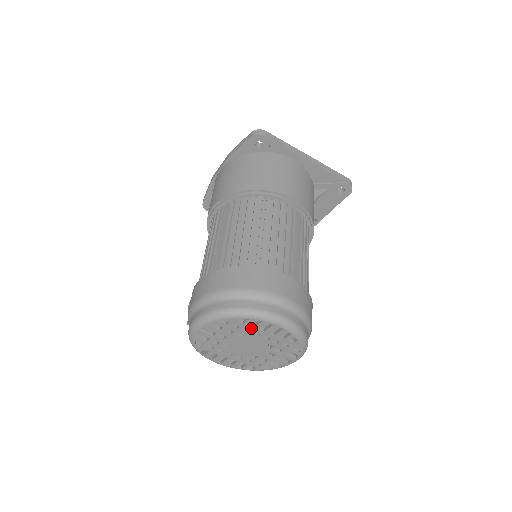
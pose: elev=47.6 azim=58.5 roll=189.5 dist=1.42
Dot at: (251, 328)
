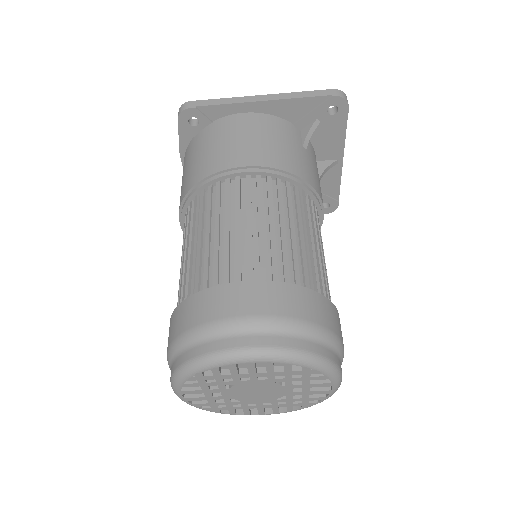
Dot at: (229, 376)
